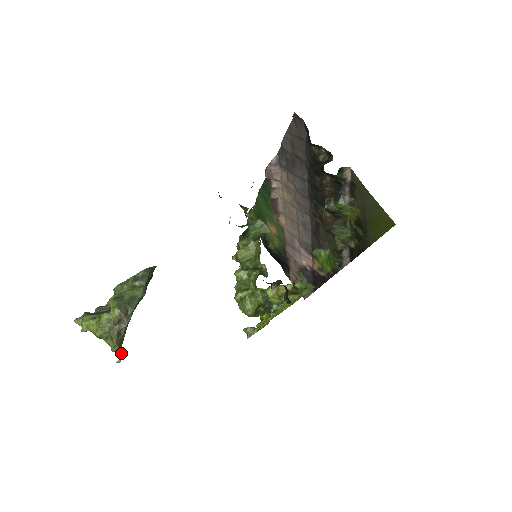
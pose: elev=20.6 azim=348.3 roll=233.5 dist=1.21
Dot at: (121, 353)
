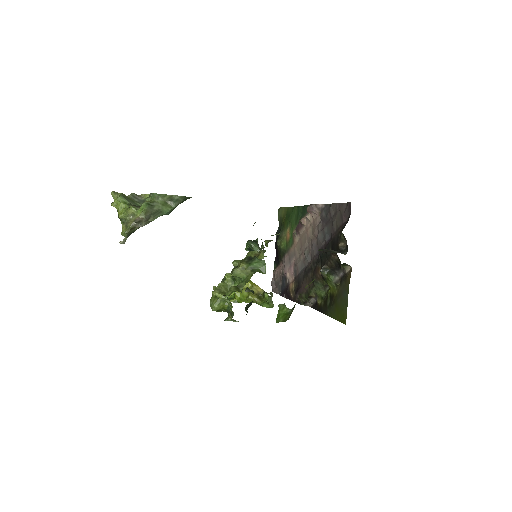
Dot at: (126, 239)
